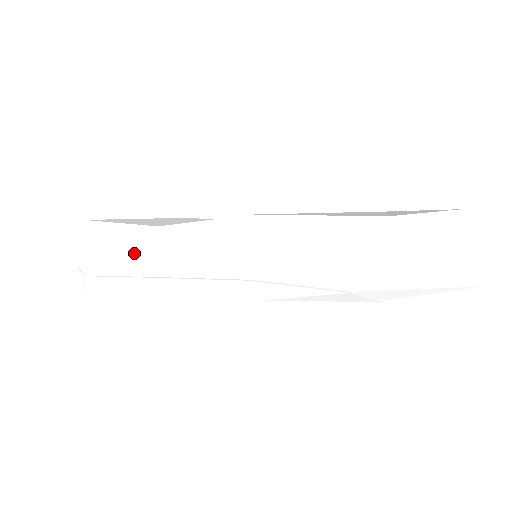
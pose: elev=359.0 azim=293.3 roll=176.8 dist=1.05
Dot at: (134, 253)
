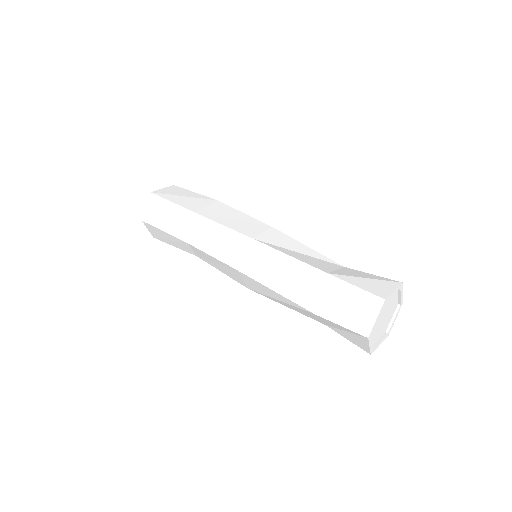
Dot at: (187, 251)
